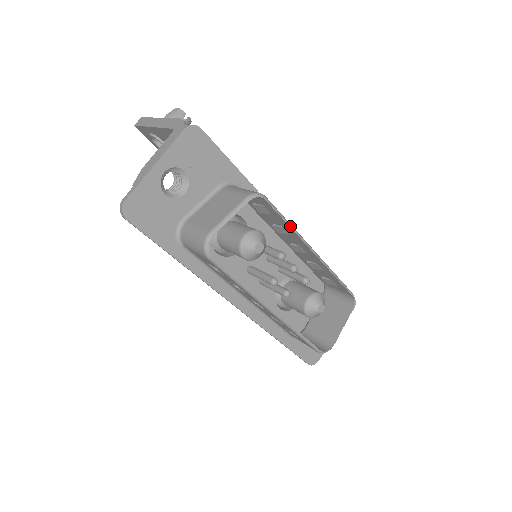
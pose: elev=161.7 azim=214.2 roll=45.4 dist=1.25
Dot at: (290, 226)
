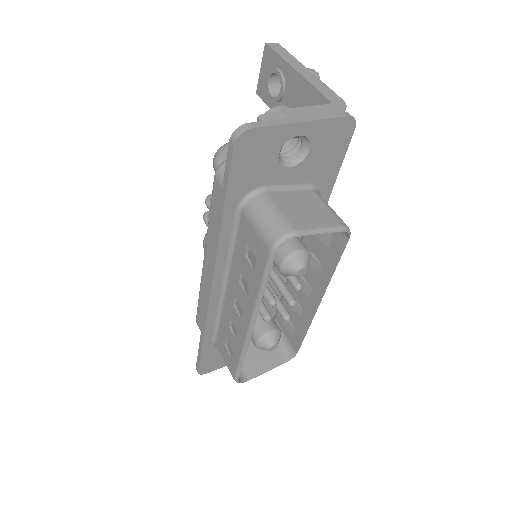
Dot at: occluded
